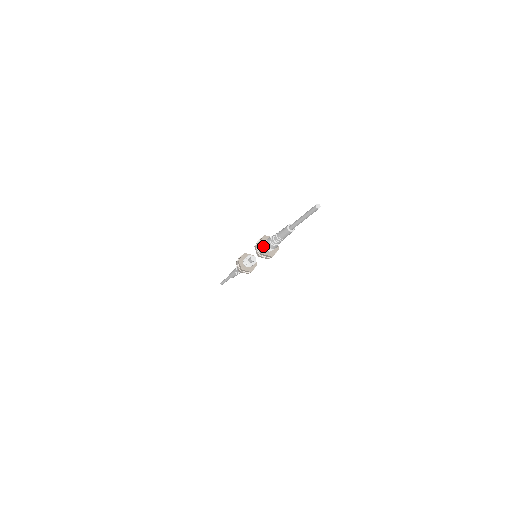
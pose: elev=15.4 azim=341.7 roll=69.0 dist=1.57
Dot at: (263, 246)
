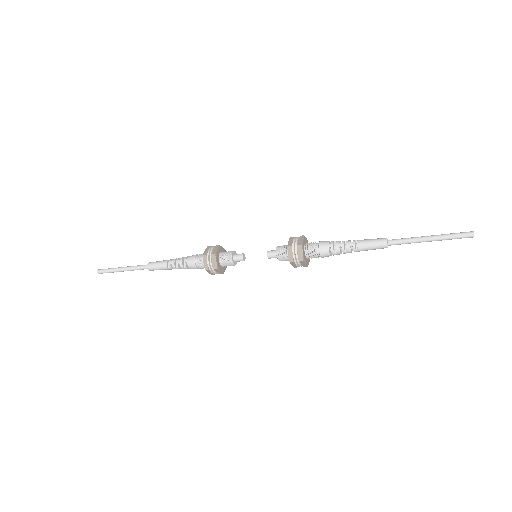
Dot at: (306, 258)
